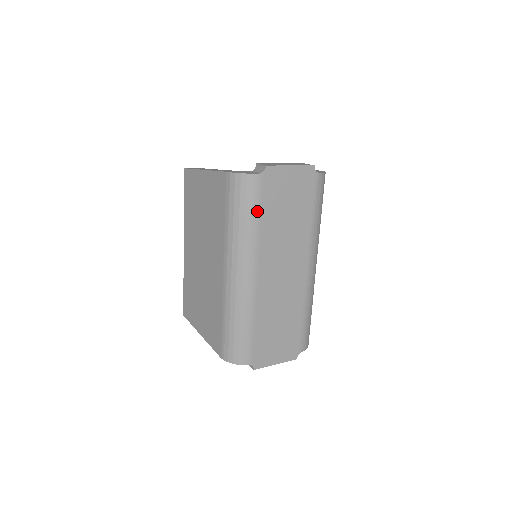
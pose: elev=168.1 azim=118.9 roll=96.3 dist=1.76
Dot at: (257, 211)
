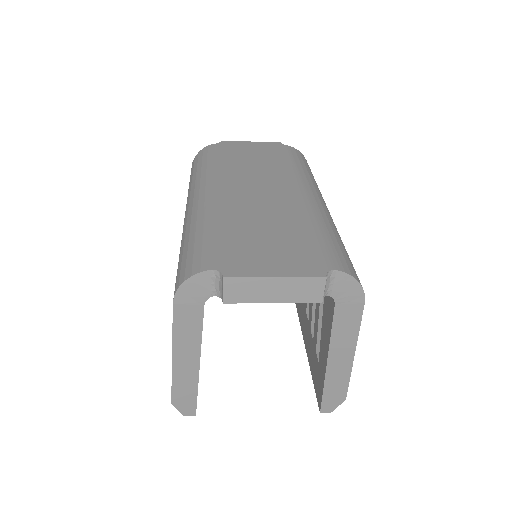
Dot at: (214, 158)
